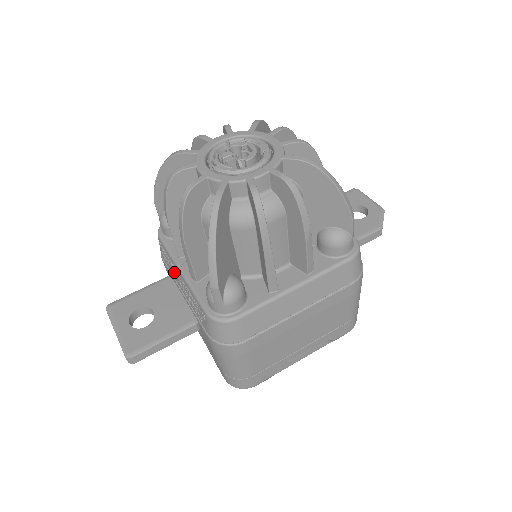
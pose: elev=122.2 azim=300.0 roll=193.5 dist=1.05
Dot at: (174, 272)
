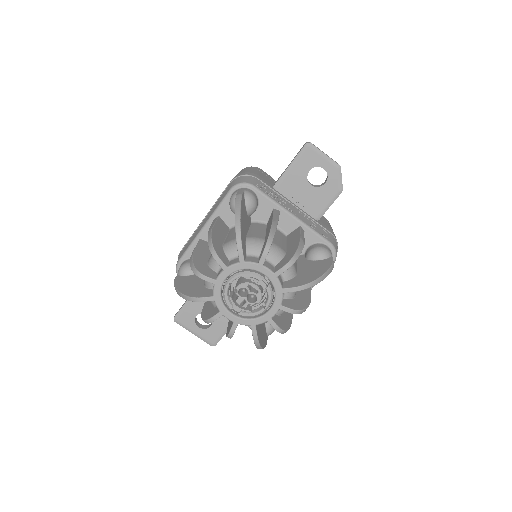
Dot at: occluded
